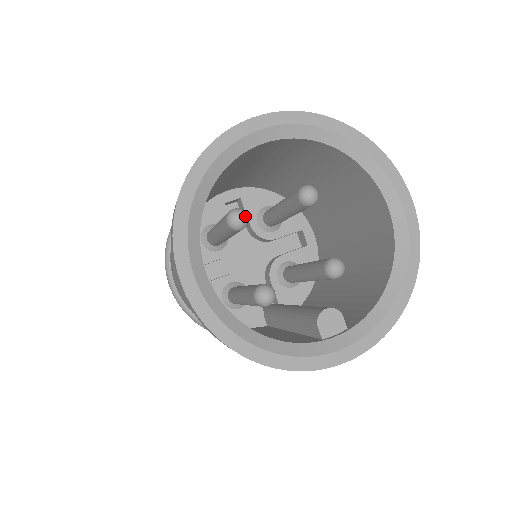
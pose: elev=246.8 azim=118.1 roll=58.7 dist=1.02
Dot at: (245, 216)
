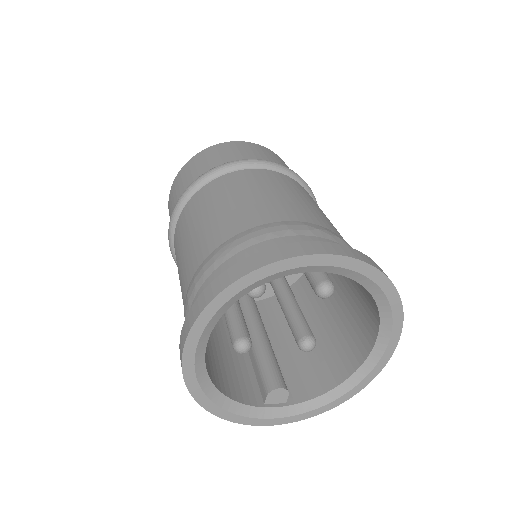
Dot at: (263, 292)
